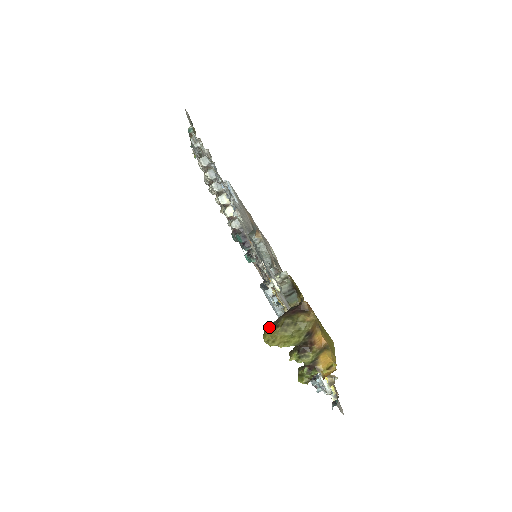
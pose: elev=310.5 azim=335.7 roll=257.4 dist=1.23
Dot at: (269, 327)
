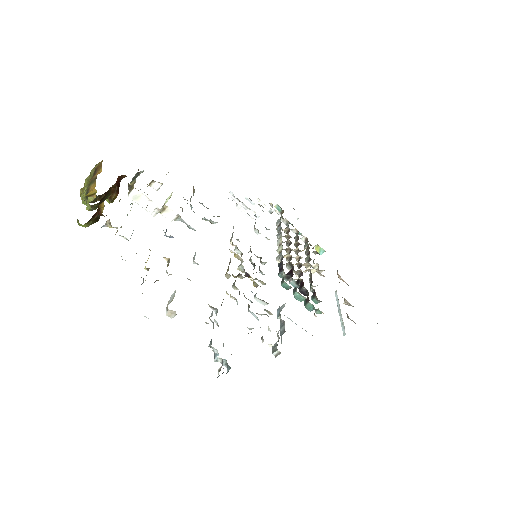
Dot at: occluded
